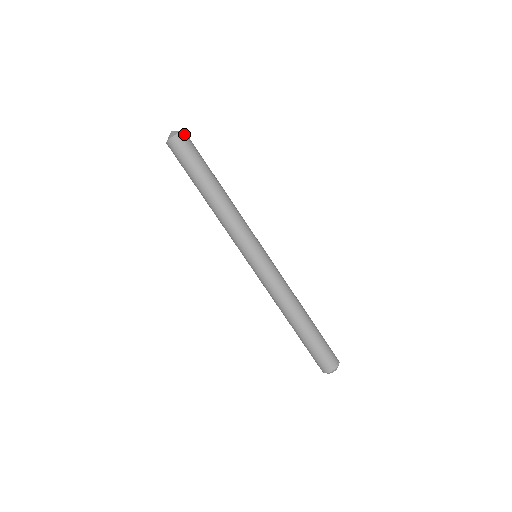
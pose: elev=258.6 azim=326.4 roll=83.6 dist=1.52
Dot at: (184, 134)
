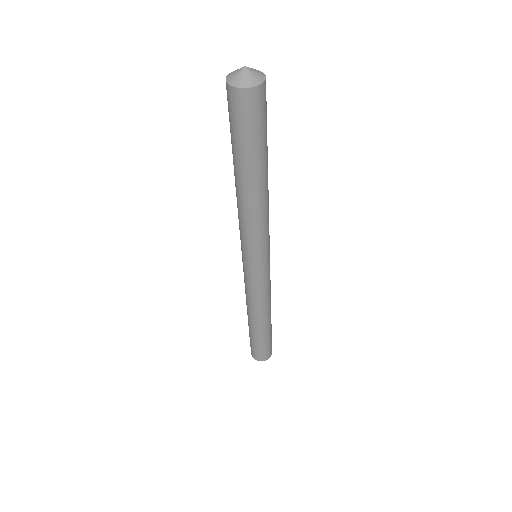
Dot at: (264, 87)
